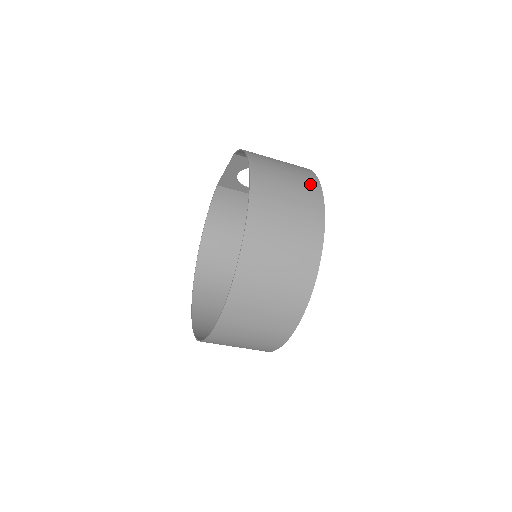
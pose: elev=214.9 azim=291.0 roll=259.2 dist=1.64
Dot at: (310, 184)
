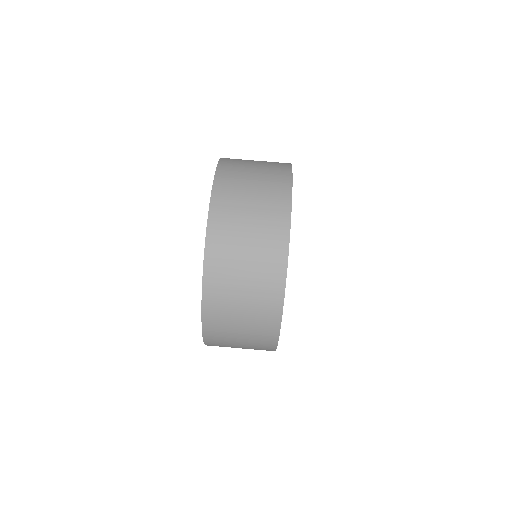
Dot at: occluded
